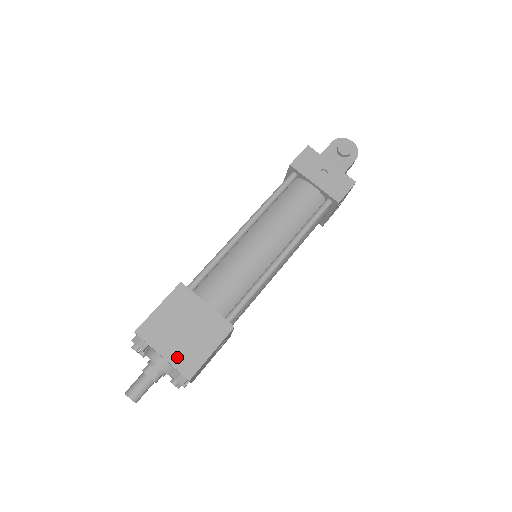
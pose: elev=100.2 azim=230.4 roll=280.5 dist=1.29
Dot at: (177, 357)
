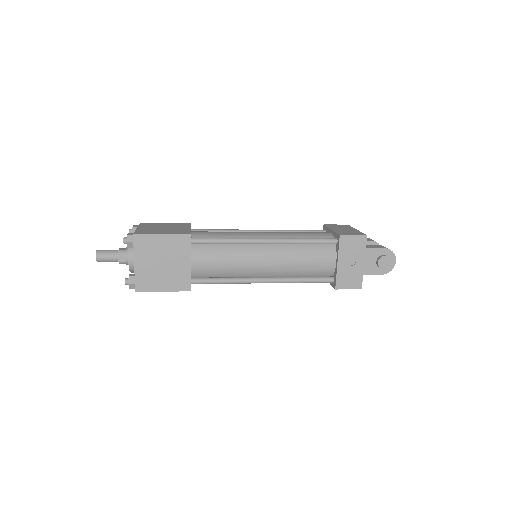
Dot at: (142, 273)
